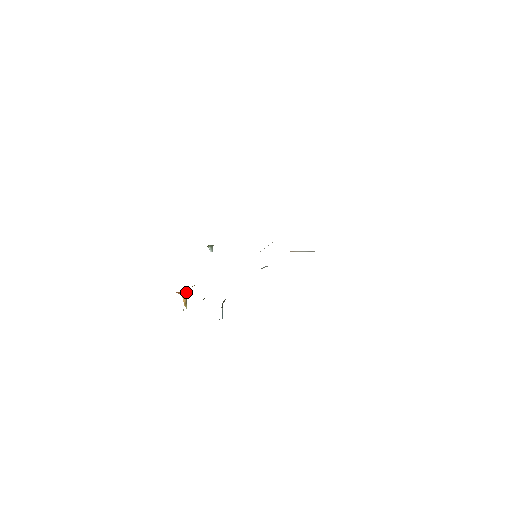
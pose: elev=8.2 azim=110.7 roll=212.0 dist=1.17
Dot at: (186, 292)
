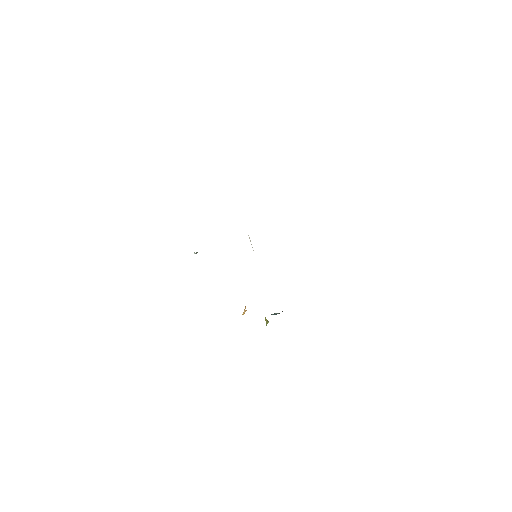
Dot at: occluded
